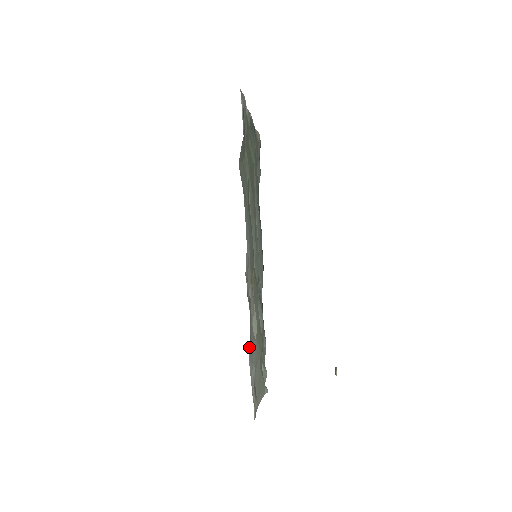
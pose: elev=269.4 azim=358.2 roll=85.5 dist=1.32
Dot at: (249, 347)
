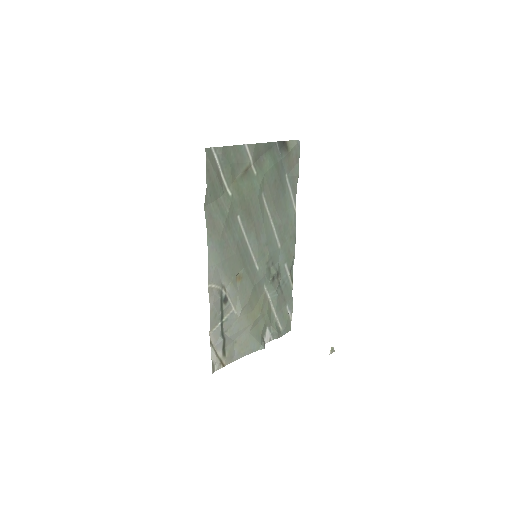
Dot at: (211, 327)
